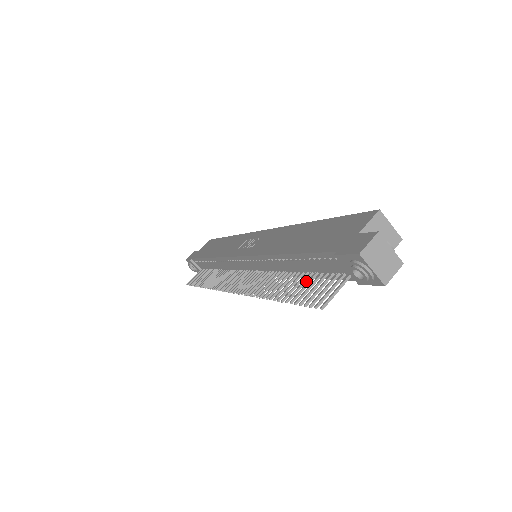
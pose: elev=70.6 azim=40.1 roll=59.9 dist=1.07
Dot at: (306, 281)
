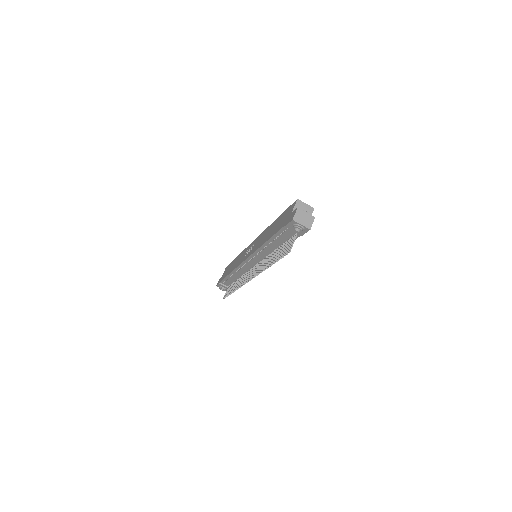
Dot at: (282, 249)
